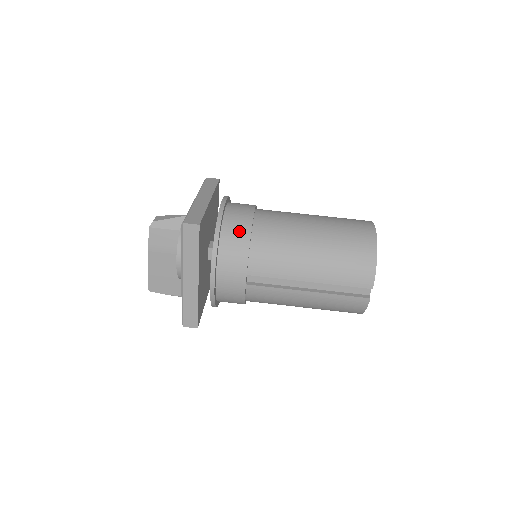
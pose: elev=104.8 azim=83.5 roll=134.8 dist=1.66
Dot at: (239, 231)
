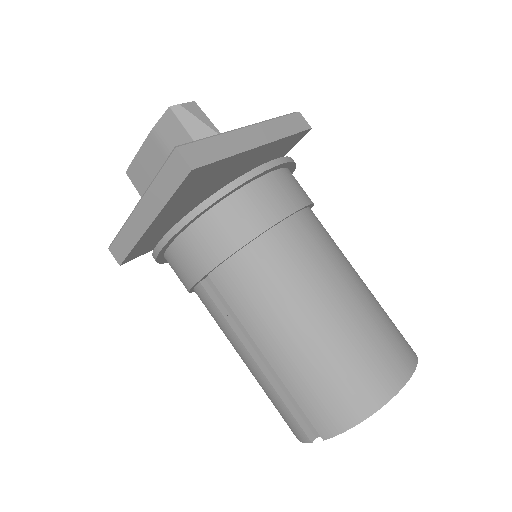
Dot at: (246, 220)
